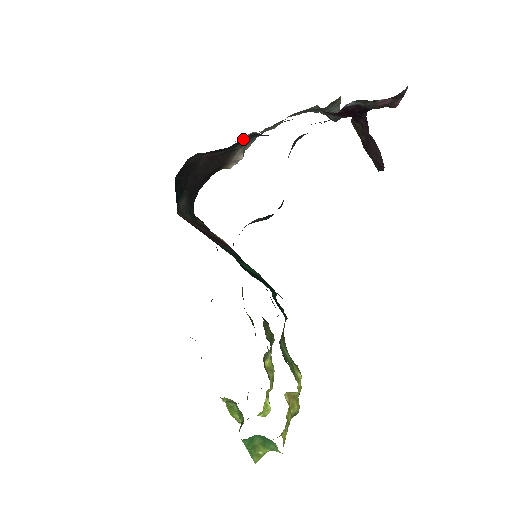
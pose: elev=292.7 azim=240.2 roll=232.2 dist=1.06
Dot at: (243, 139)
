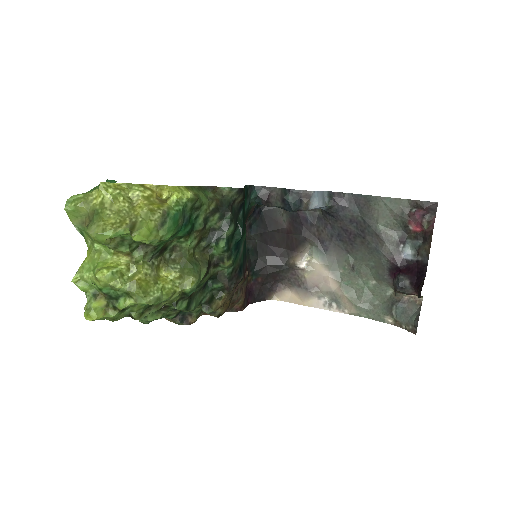
Dot at: (312, 217)
